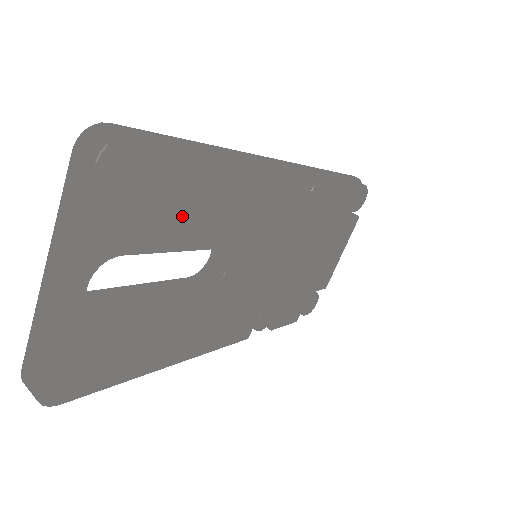
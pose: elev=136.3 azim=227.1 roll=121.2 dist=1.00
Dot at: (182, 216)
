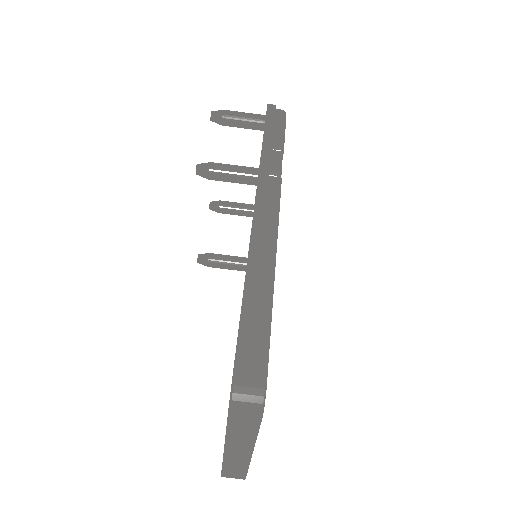
Dot at: occluded
